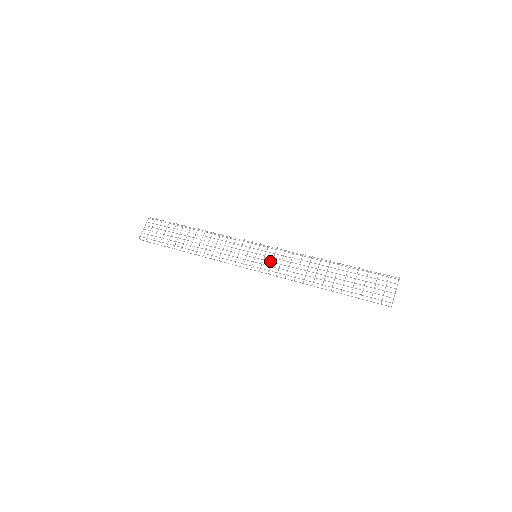
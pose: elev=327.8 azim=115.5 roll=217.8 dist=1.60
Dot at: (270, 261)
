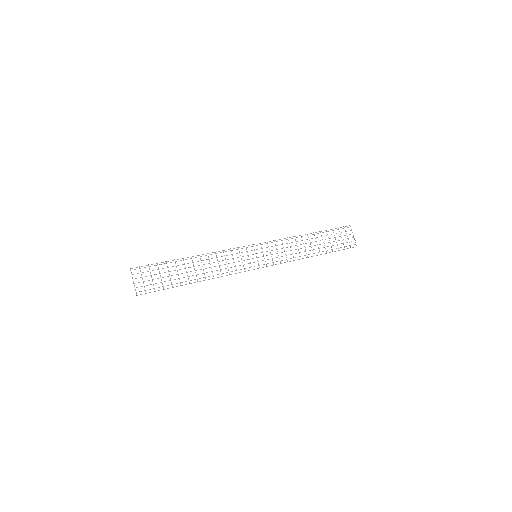
Dot at: occluded
